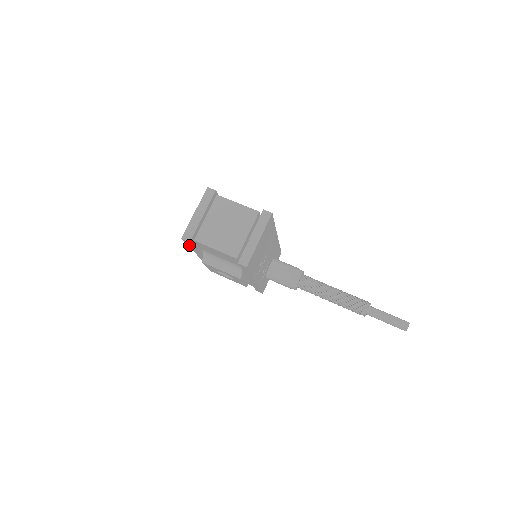
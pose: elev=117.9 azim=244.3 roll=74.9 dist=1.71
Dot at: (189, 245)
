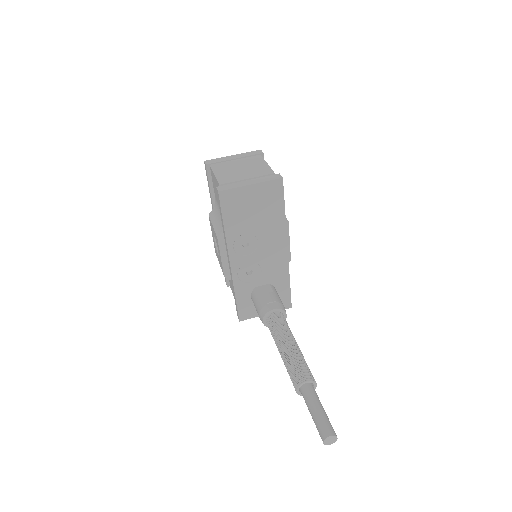
Dot at: occluded
